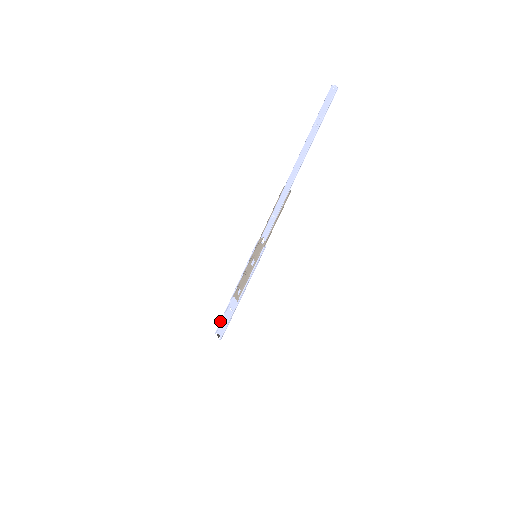
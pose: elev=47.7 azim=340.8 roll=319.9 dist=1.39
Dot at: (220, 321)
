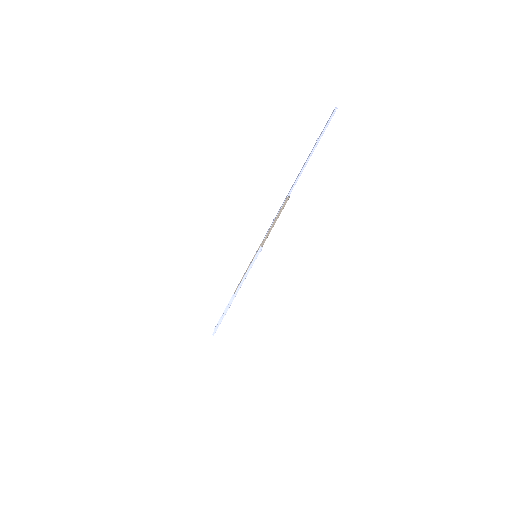
Dot at: occluded
